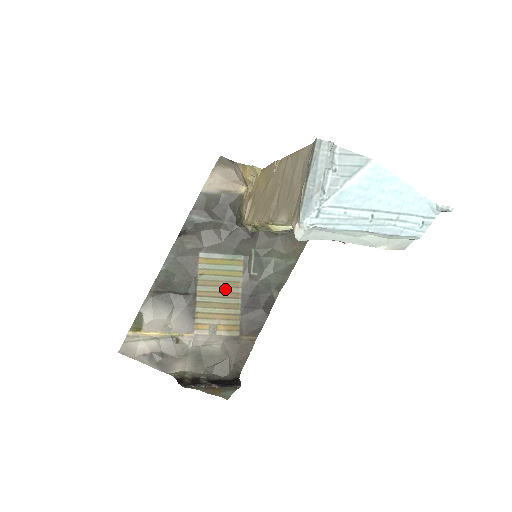
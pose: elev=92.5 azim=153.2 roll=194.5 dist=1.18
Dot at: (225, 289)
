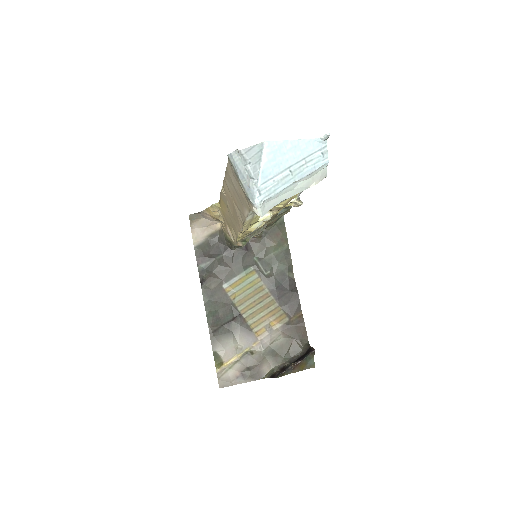
Dot at: (257, 297)
